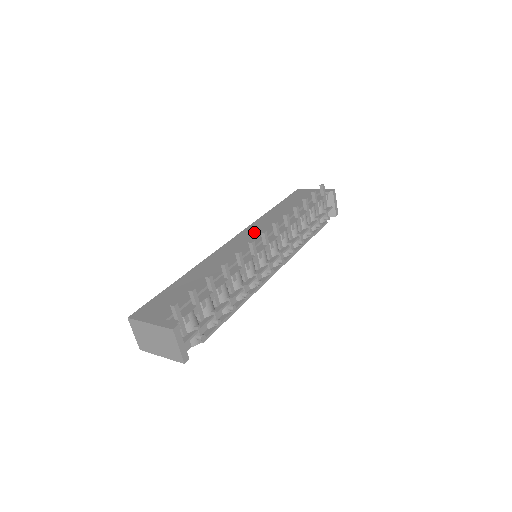
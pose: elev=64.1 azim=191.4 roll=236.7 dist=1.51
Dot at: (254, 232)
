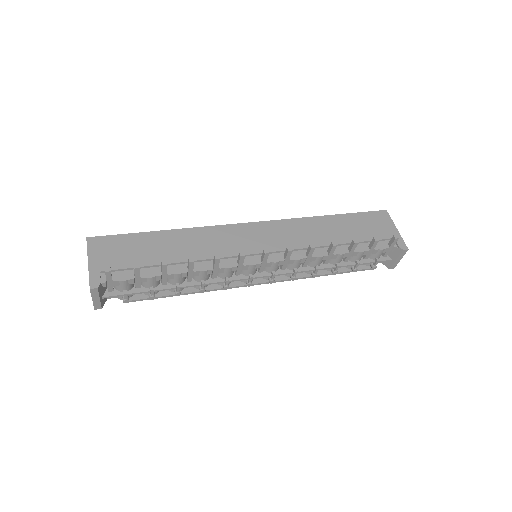
Dot at: (275, 234)
